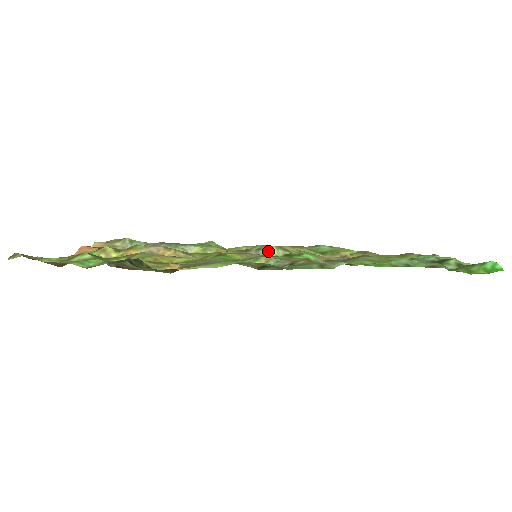
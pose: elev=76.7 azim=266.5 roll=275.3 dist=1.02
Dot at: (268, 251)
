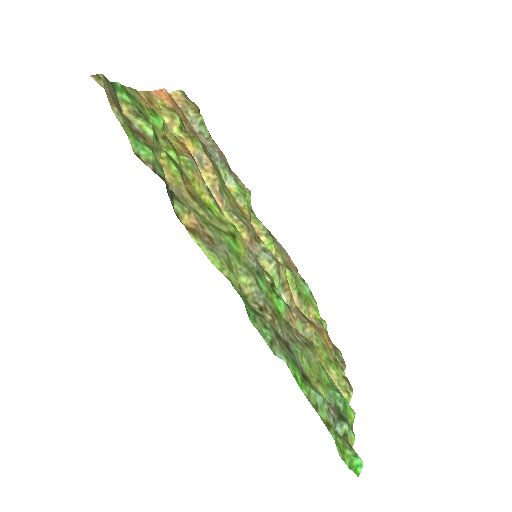
Dot at: (268, 261)
